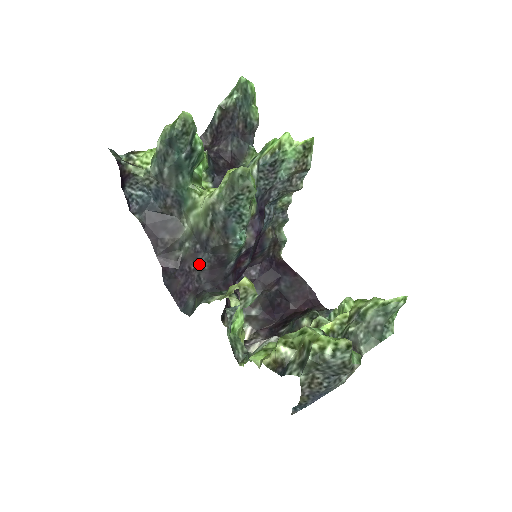
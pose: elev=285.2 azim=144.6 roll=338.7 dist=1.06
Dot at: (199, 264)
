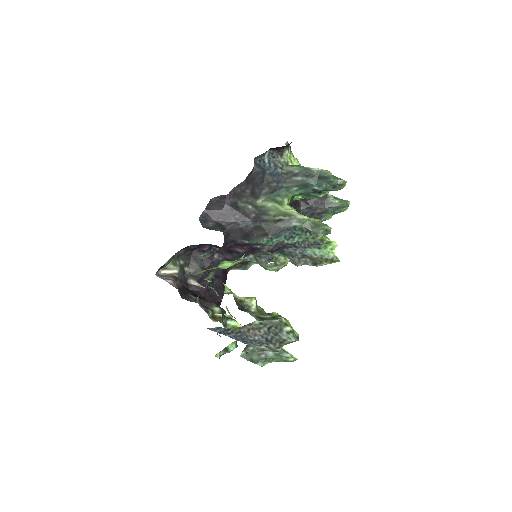
Dot at: (241, 220)
